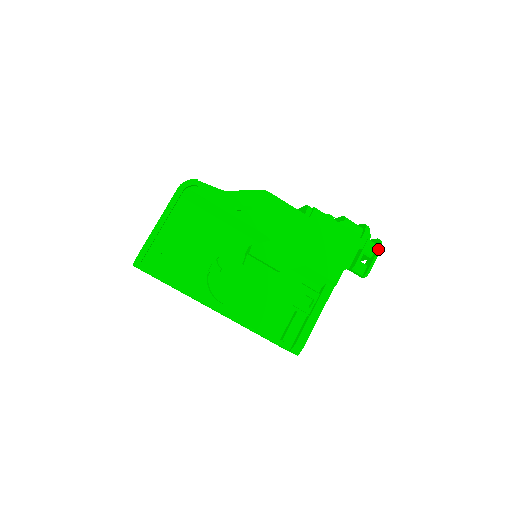
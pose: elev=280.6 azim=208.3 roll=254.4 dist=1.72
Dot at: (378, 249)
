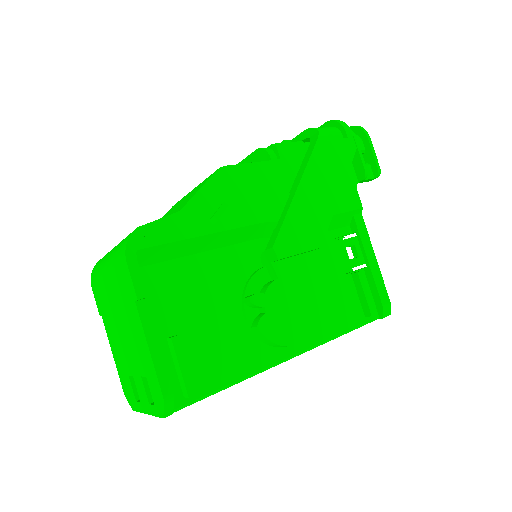
Dot at: (367, 136)
